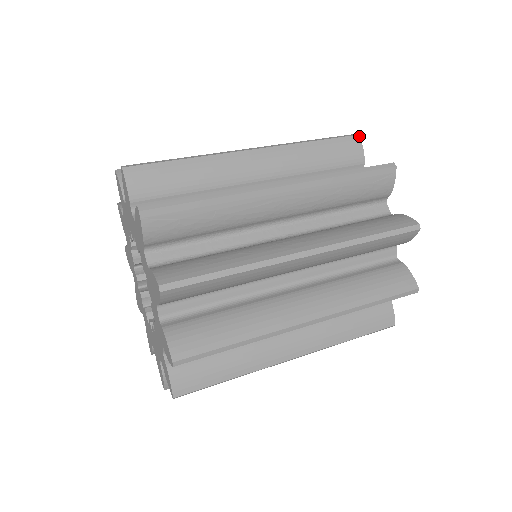
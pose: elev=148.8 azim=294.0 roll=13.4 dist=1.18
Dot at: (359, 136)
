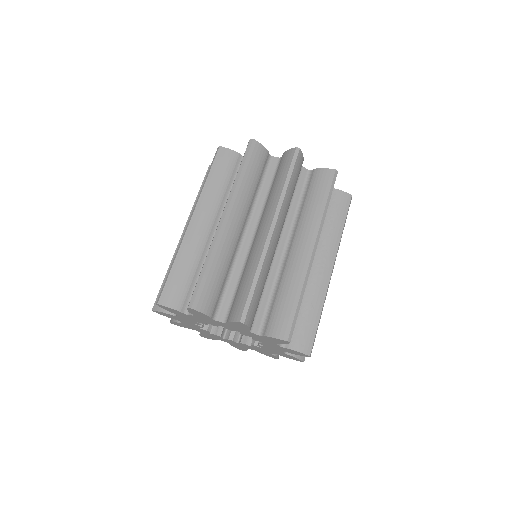
Dot at: (300, 150)
